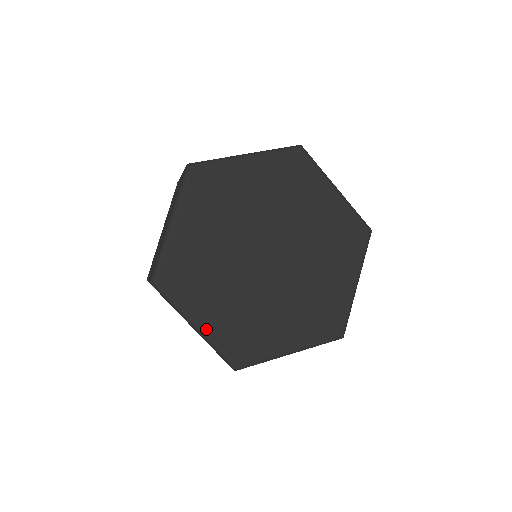
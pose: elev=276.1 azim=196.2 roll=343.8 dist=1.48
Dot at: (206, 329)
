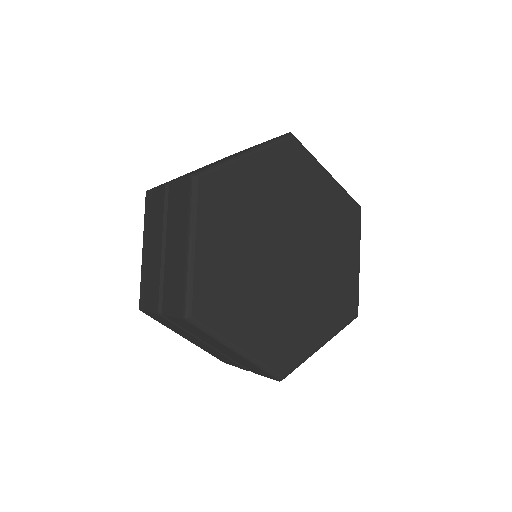
Dot at: (248, 350)
